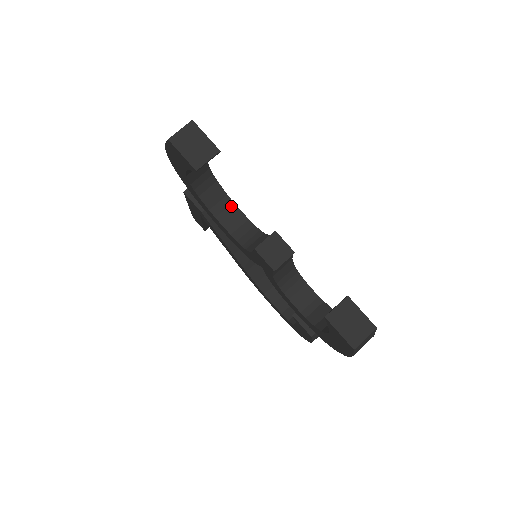
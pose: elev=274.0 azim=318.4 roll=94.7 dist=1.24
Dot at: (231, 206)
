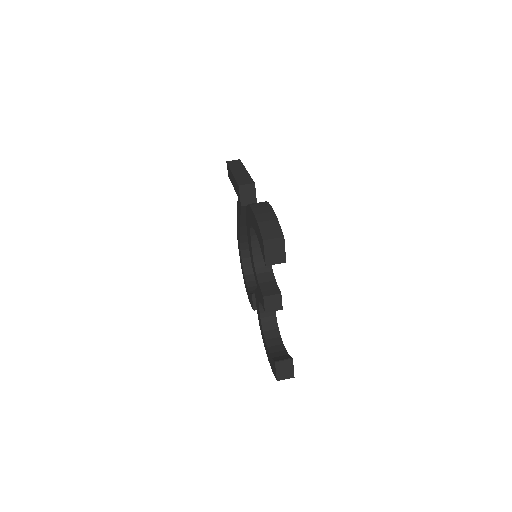
Dot at: occluded
